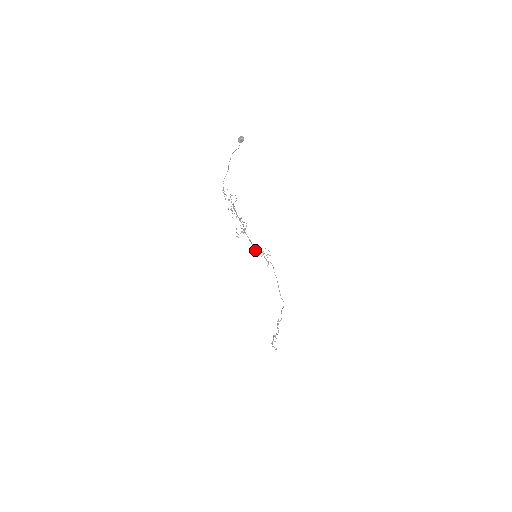
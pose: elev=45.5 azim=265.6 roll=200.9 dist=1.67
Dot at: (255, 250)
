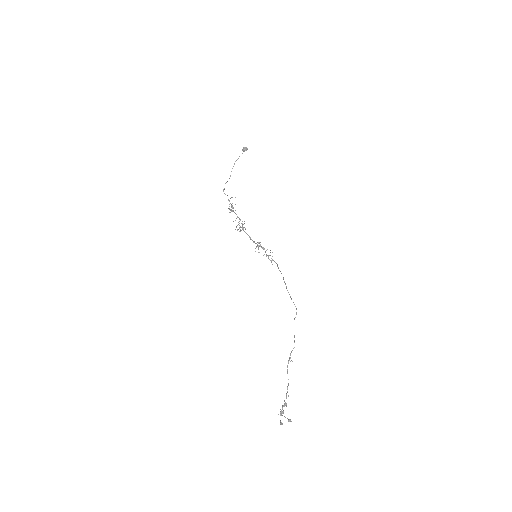
Dot at: (255, 248)
